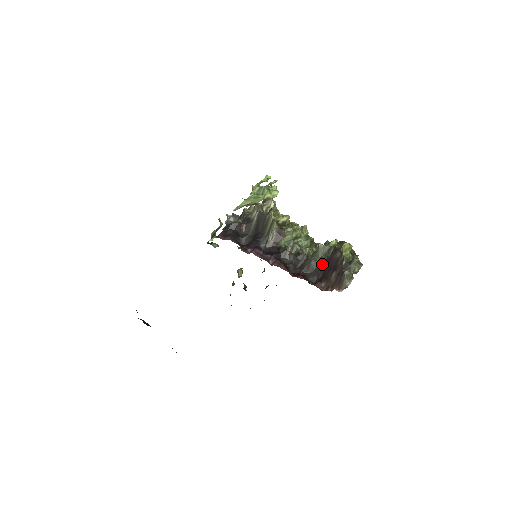
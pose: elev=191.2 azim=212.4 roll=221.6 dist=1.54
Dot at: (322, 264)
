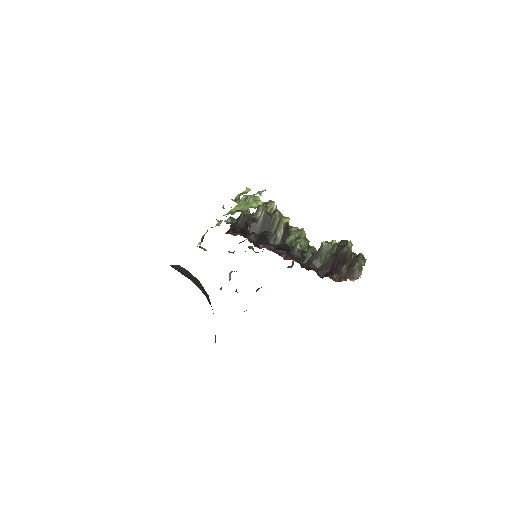
Dot at: (329, 260)
